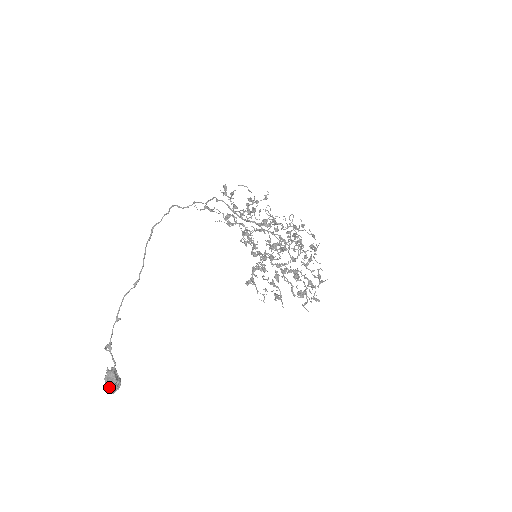
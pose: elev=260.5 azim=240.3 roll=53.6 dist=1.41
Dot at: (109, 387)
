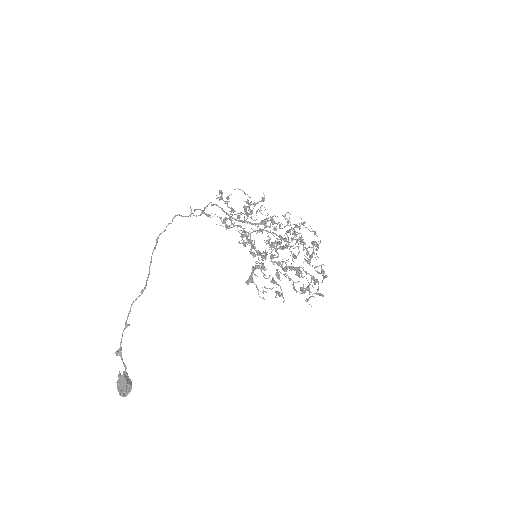
Dot at: (120, 390)
